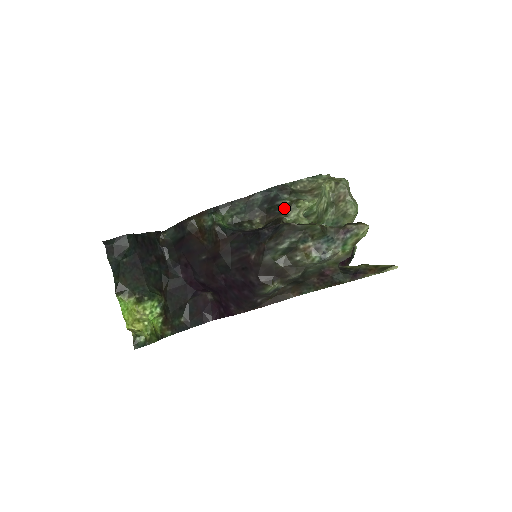
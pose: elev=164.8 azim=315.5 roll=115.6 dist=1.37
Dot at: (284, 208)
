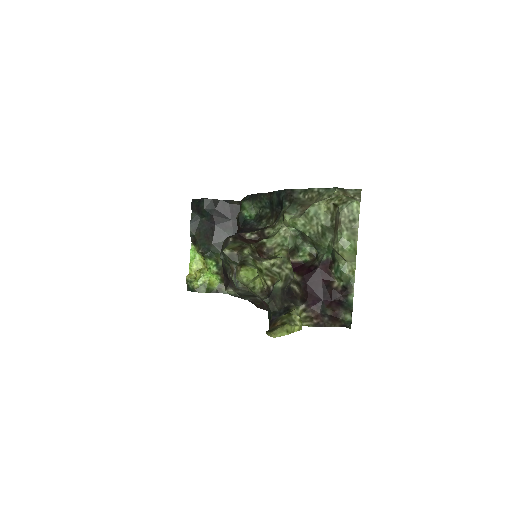
Dot at: (279, 217)
